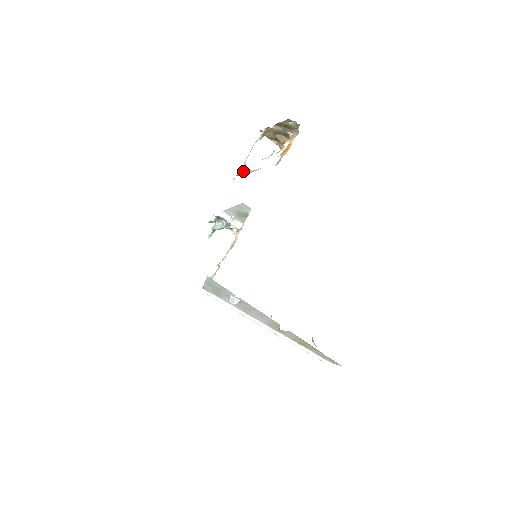
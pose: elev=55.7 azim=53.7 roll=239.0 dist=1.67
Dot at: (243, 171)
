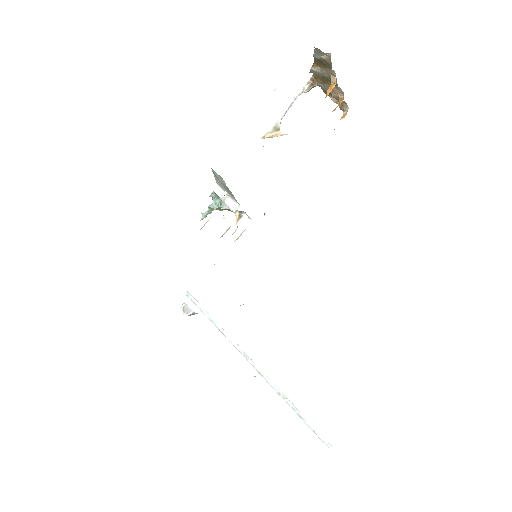
Dot at: (272, 134)
